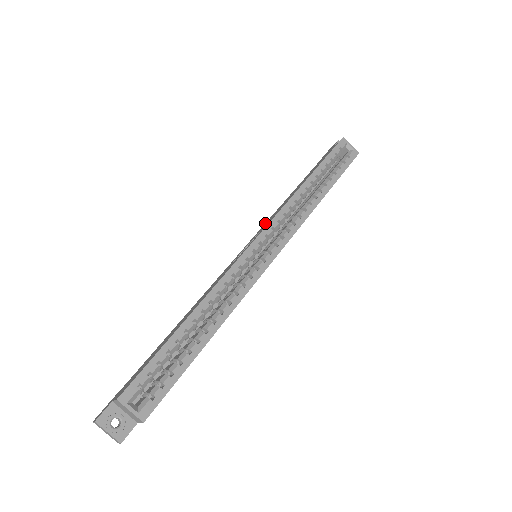
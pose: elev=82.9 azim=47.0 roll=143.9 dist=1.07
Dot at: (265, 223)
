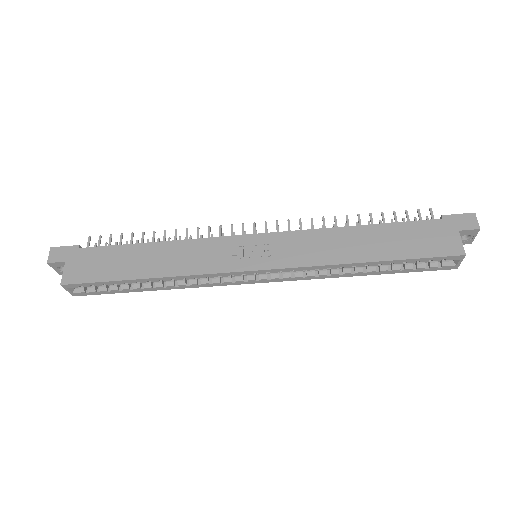
Dot at: (303, 232)
